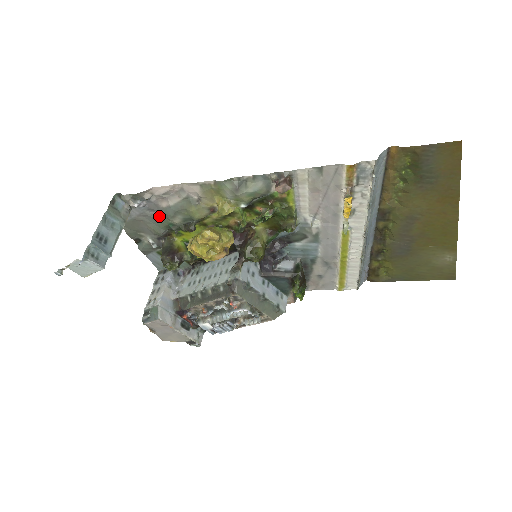
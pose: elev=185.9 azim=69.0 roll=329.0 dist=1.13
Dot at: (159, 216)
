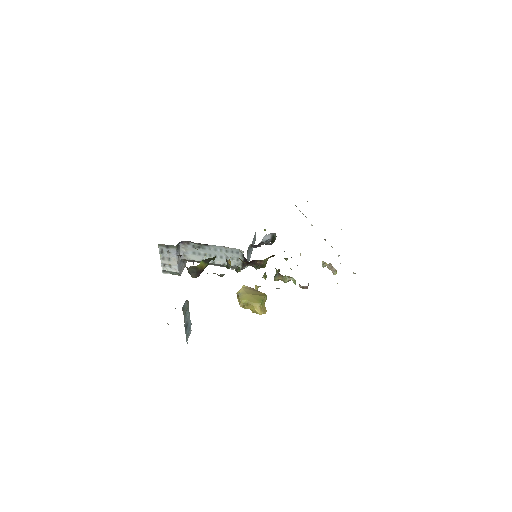
Dot at: occluded
